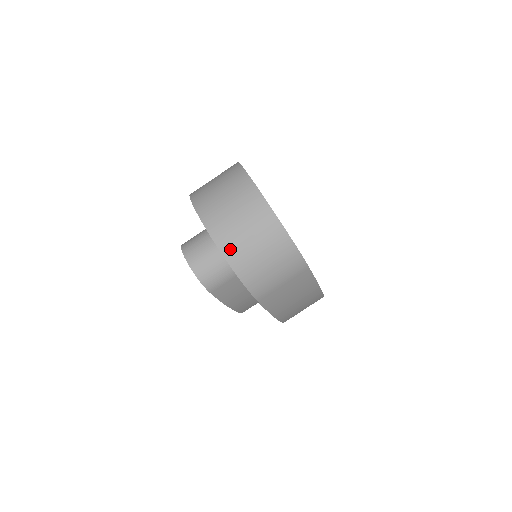
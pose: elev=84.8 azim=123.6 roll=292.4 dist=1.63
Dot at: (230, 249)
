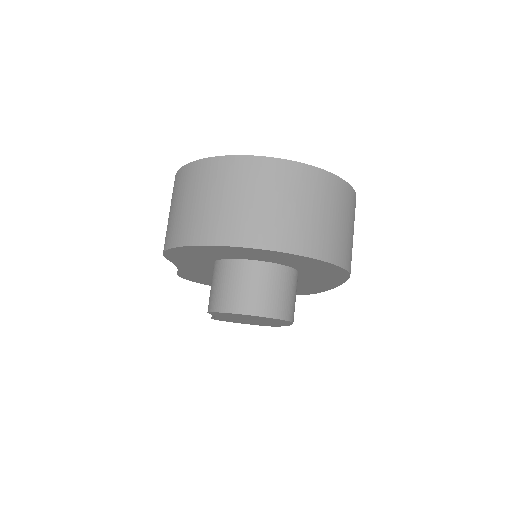
Dot at: (313, 245)
